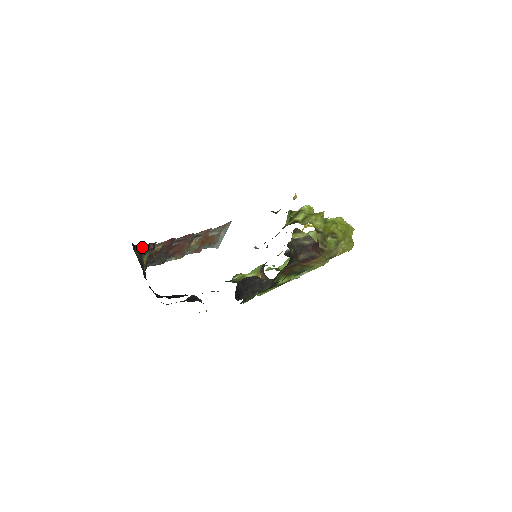
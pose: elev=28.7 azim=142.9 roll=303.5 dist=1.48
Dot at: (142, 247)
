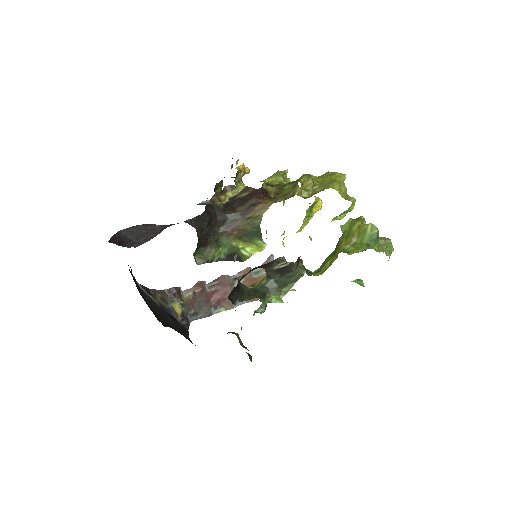
Dot at: (163, 292)
